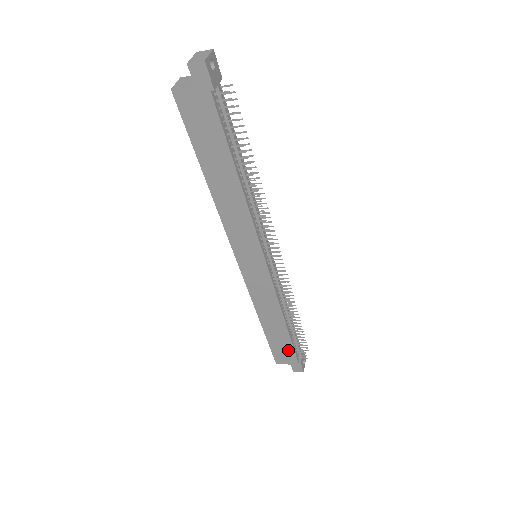
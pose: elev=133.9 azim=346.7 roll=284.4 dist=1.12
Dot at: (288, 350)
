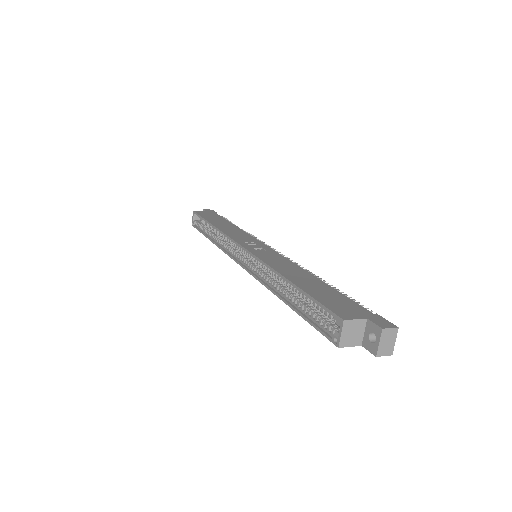
Dot at: occluded
